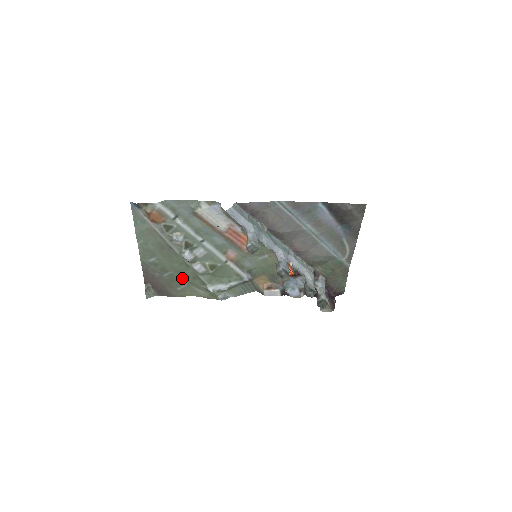
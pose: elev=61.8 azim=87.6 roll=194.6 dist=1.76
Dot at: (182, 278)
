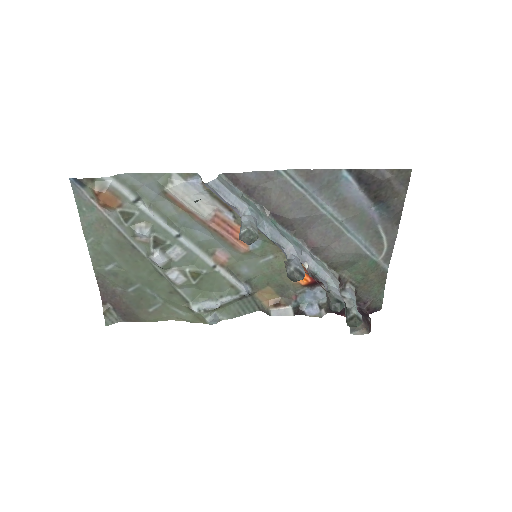
Dot at: (154, 294)
